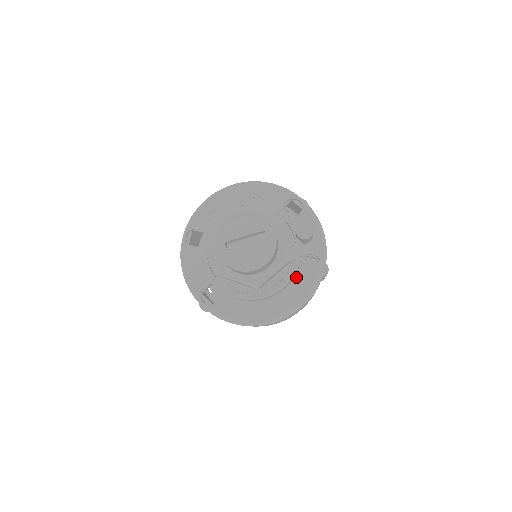
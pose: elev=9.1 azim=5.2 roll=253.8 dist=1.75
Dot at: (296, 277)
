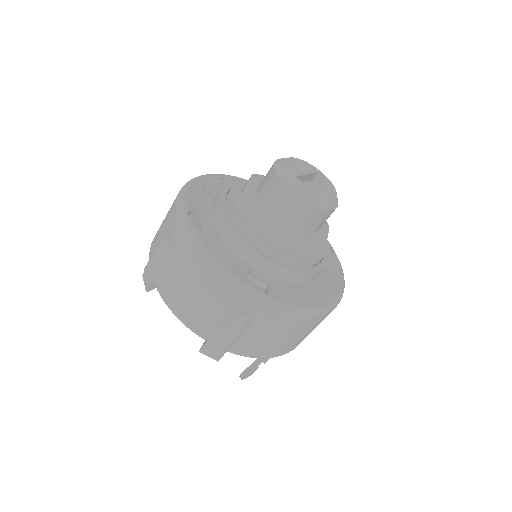
Dot at: occluded
